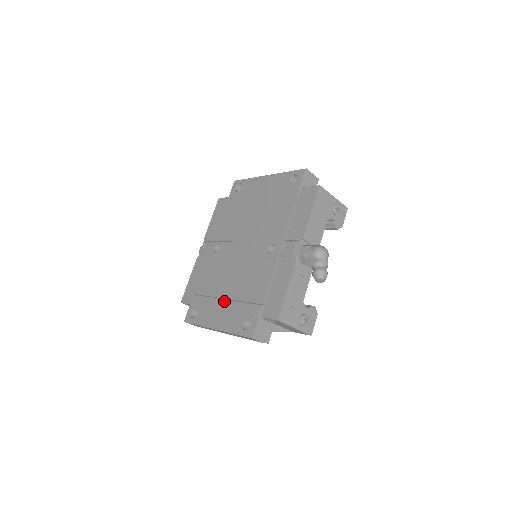
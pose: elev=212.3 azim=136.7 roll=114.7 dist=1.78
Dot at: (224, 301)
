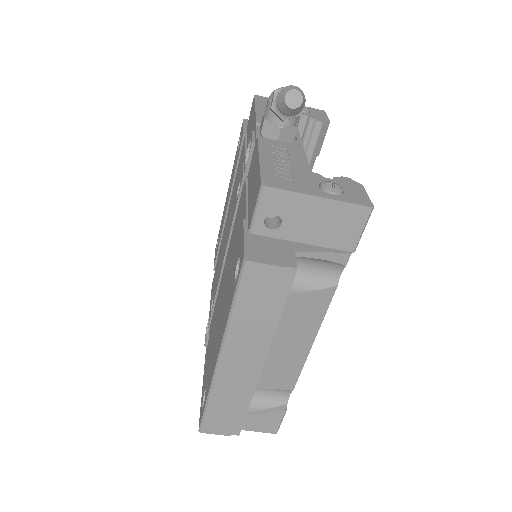
Dot at: occluded
